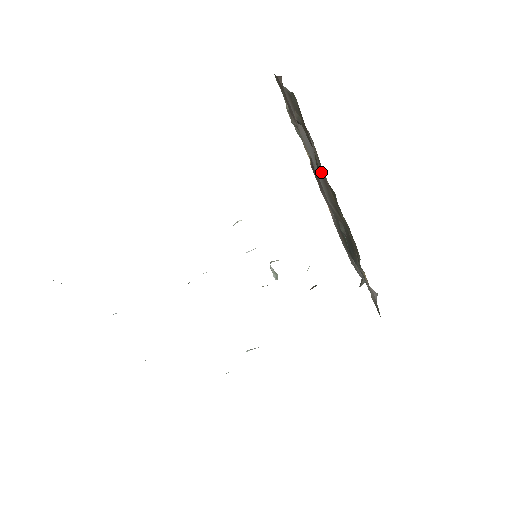
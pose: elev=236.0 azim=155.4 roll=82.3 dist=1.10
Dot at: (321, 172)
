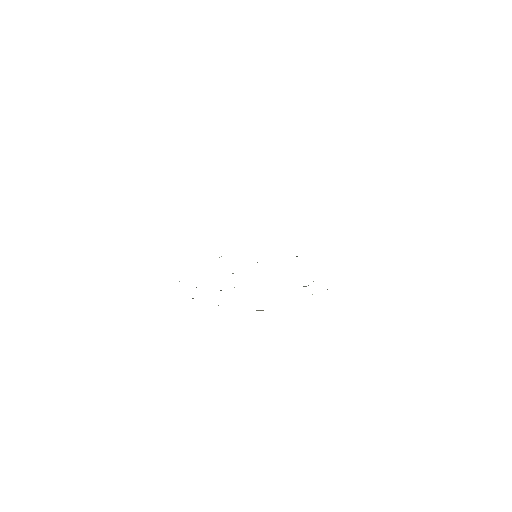
Dot at: occluded
